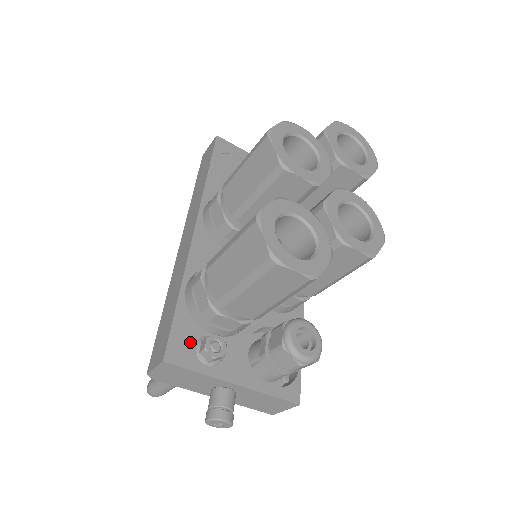
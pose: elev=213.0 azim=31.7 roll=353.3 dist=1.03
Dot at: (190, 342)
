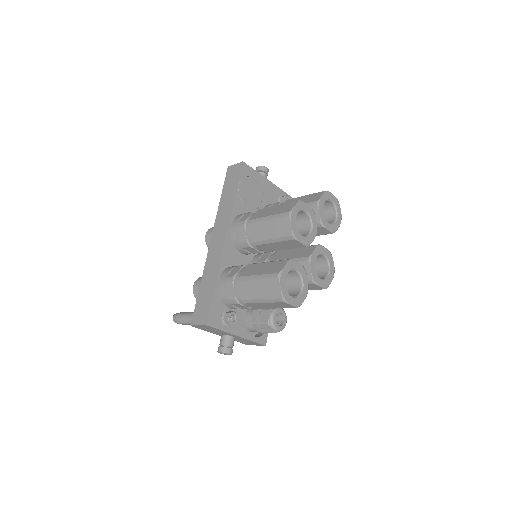
Dot at: (219, 313)
